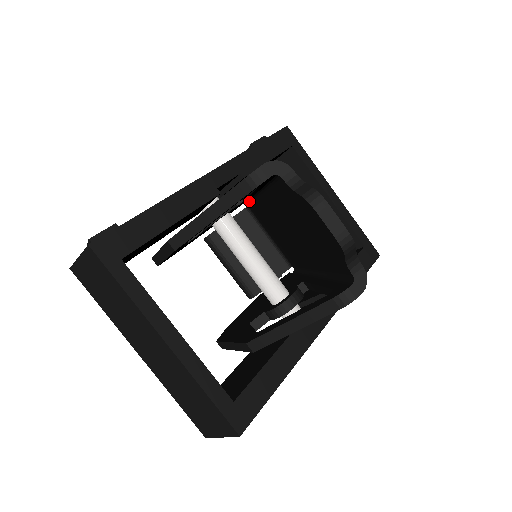
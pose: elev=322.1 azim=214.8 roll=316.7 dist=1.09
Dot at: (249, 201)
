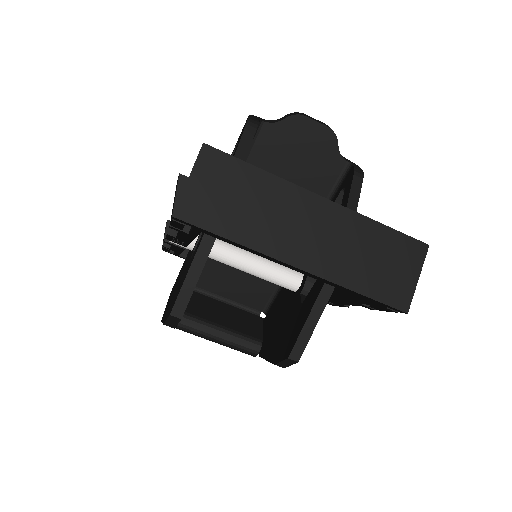
Dot at: occluded
